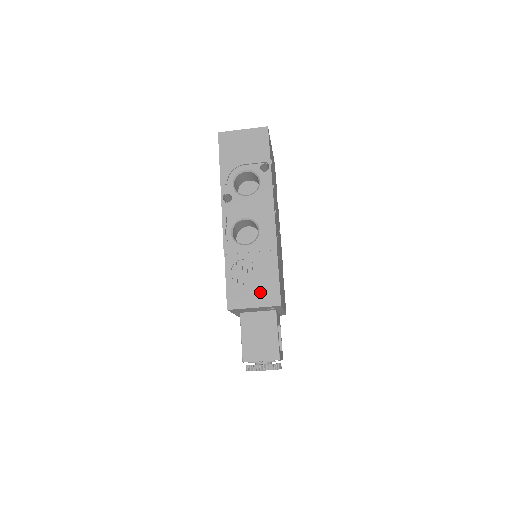
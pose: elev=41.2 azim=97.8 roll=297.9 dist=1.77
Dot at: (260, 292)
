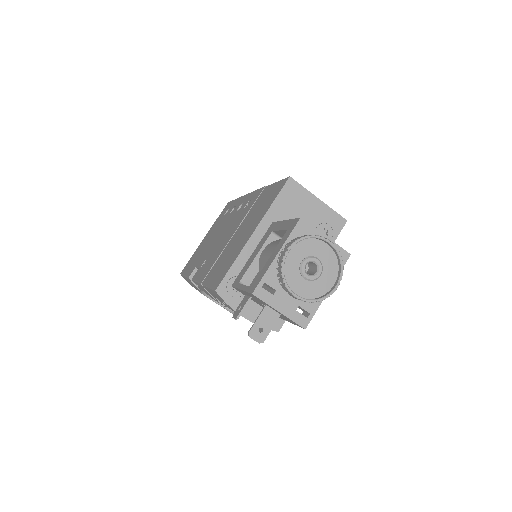
Dot at: occluded
